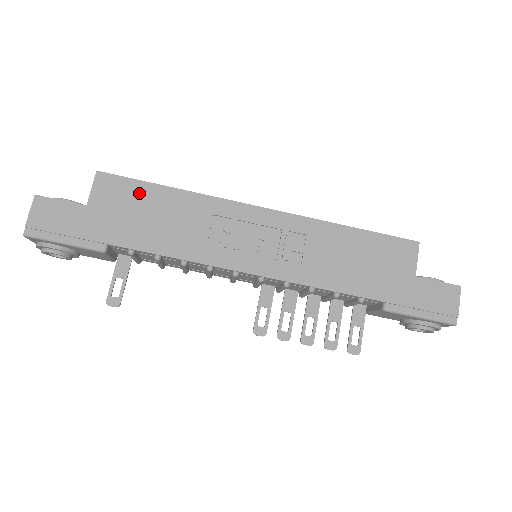
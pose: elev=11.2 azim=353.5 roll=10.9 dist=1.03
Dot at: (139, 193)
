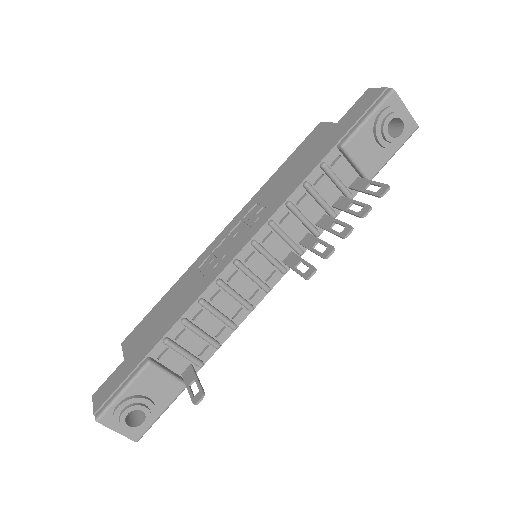
Dot at: (150, 318)
